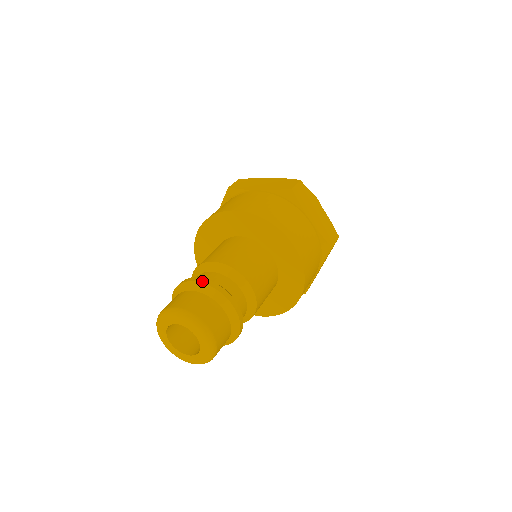
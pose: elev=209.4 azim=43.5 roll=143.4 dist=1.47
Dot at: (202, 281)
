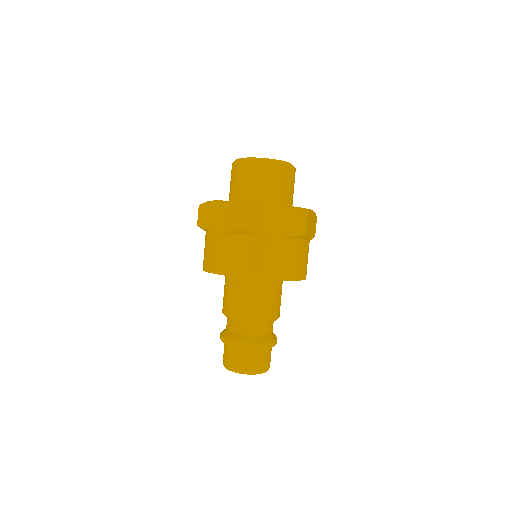
Dot at: (260, 347)
